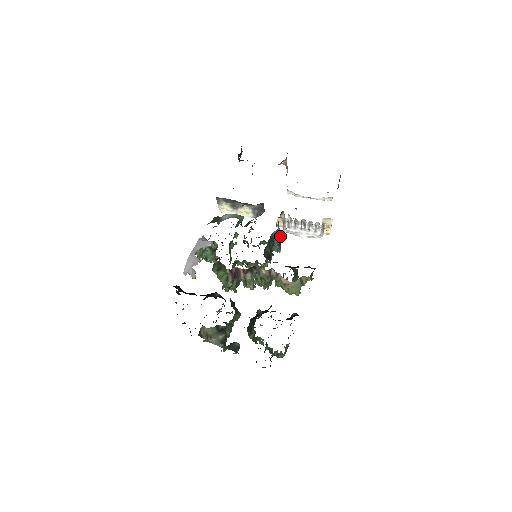
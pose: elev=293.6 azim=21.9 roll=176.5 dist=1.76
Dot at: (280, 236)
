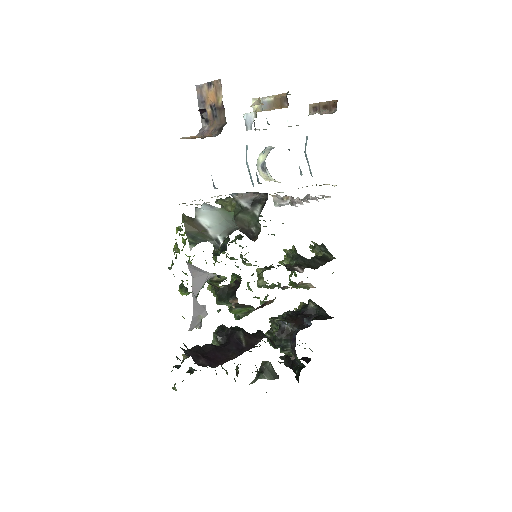
Dot at: occluded
